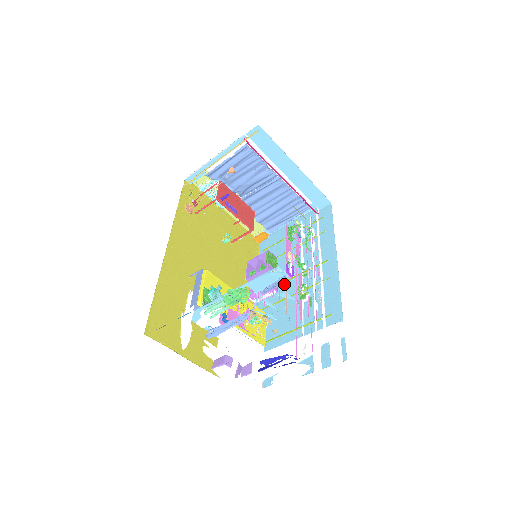
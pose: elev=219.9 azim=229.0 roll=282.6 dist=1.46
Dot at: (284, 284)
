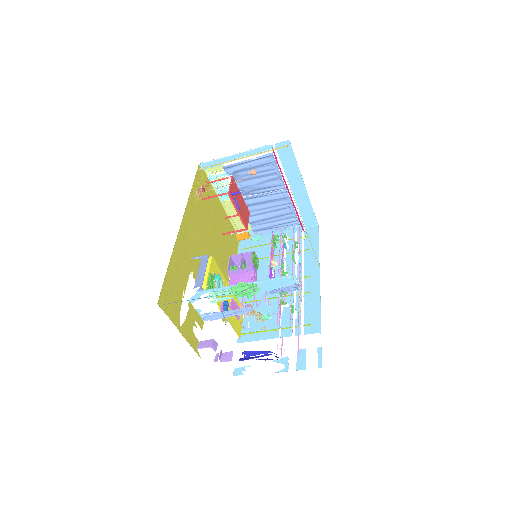
Dot at: occluded
